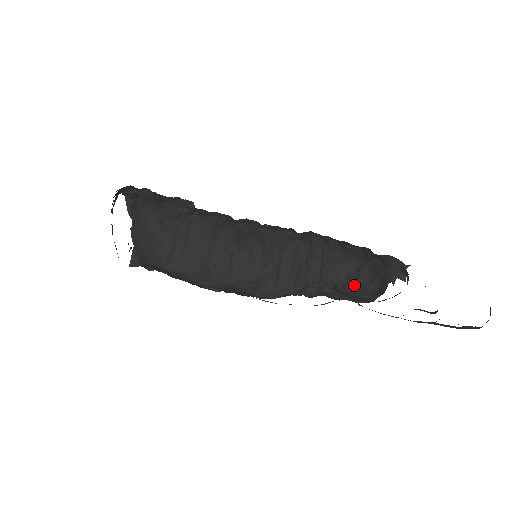
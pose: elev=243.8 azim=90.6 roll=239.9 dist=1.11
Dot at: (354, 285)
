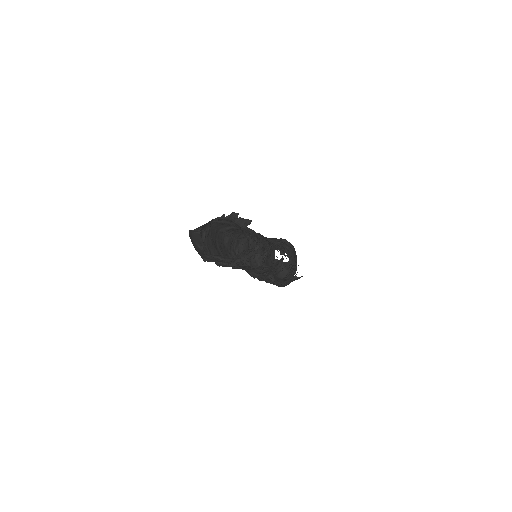
Dot at: (281, 244)
